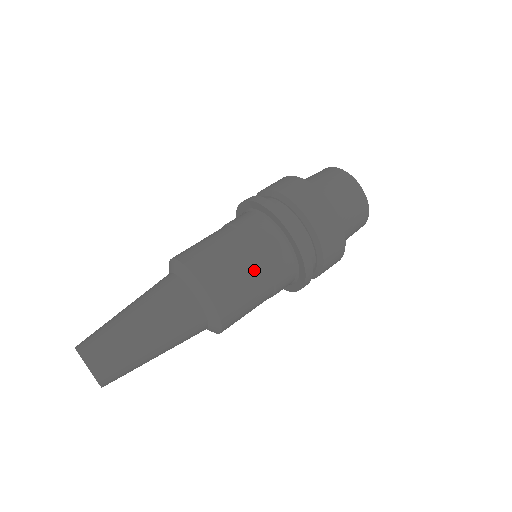
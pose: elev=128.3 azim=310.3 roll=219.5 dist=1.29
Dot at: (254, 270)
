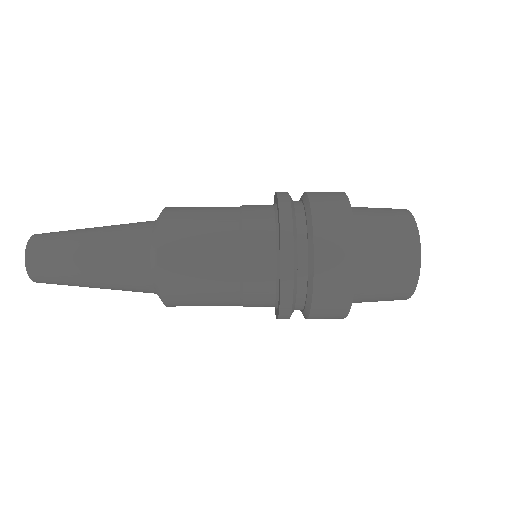
Dot at: (222, 280)
